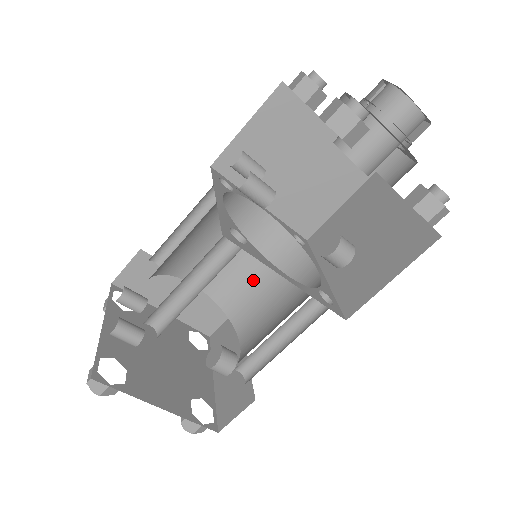
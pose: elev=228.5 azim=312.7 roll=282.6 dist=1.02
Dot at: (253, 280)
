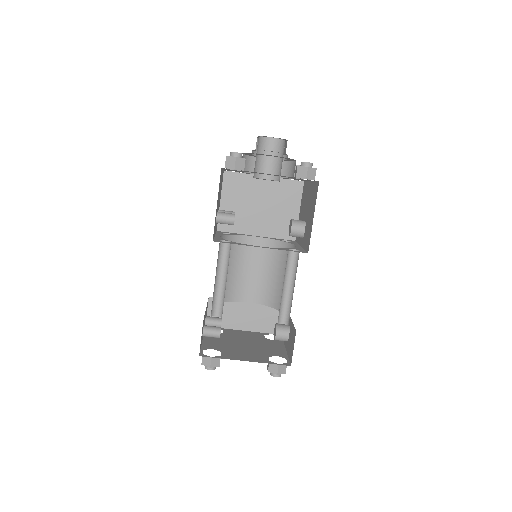
Dot at: (276, 278)
